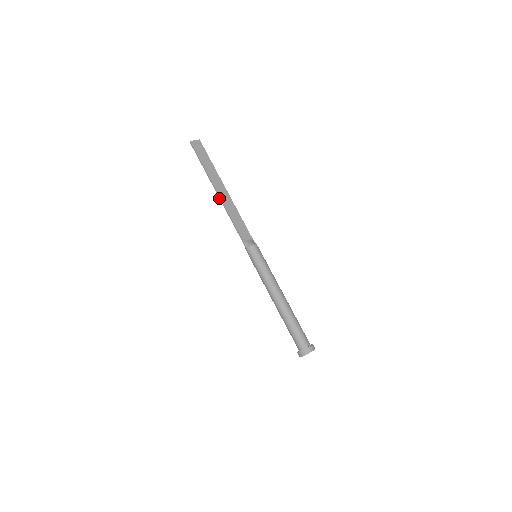
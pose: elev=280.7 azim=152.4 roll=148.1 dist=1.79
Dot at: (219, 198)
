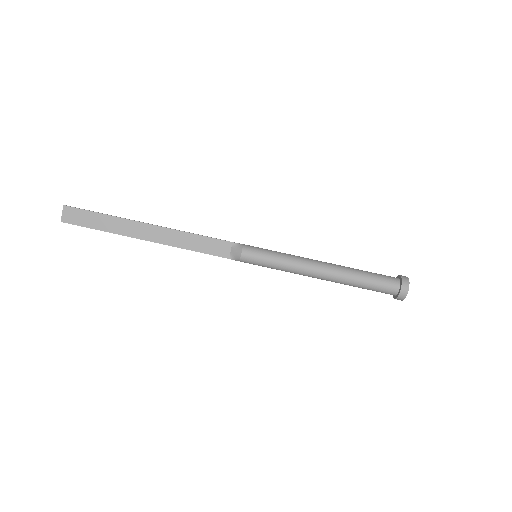
Dot at: occluded
